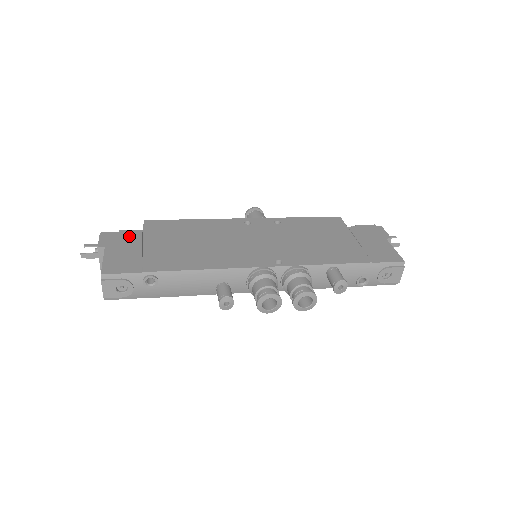
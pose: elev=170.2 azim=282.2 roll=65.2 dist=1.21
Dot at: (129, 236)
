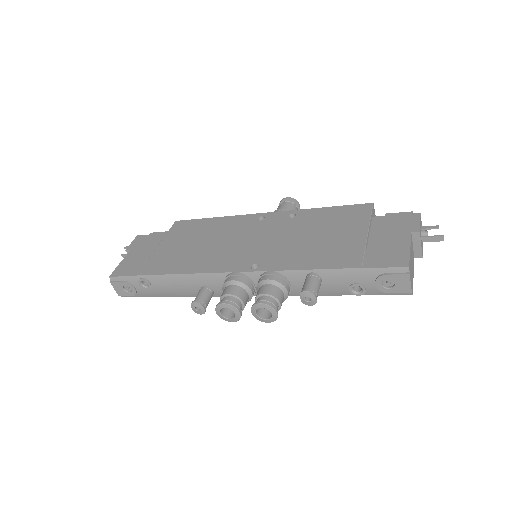
Dot at: (154, 238)
